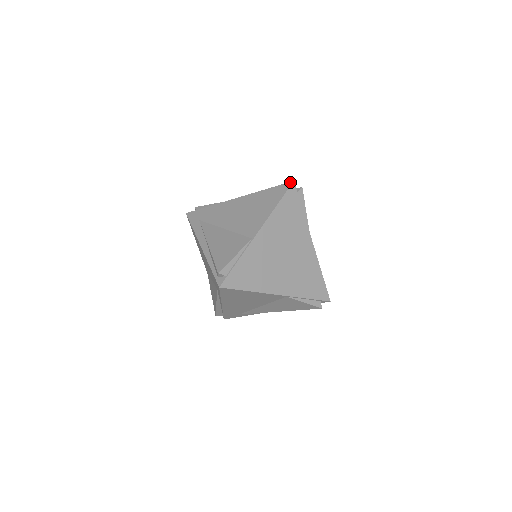
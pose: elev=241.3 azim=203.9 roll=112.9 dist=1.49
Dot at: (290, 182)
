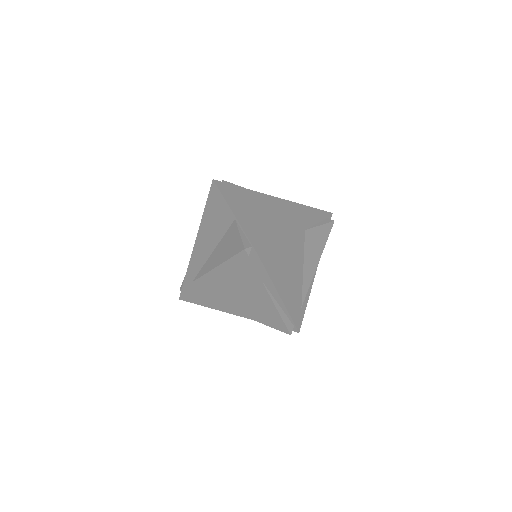
Dot at: (212, 183)
